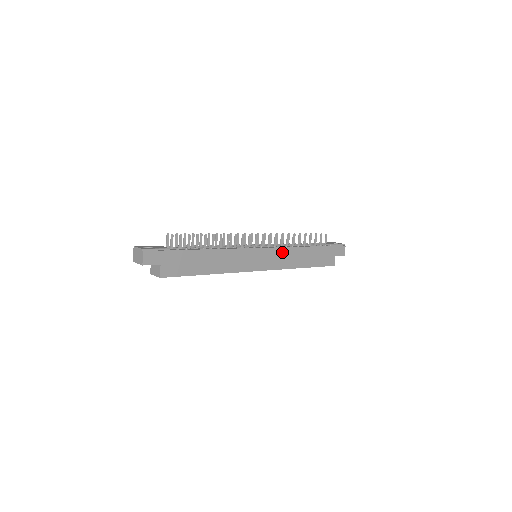
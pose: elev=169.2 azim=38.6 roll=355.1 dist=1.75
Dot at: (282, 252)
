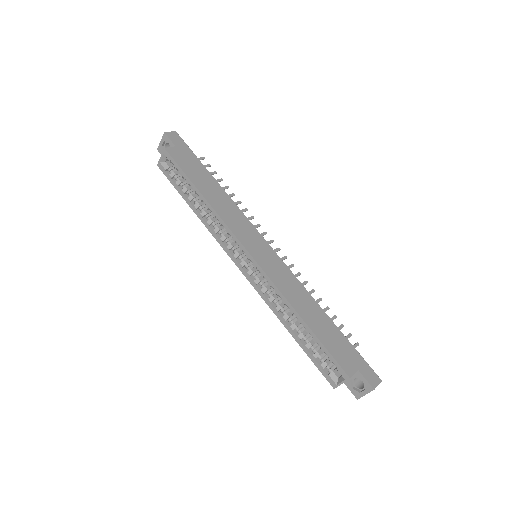
Dot at: (288, 275)
